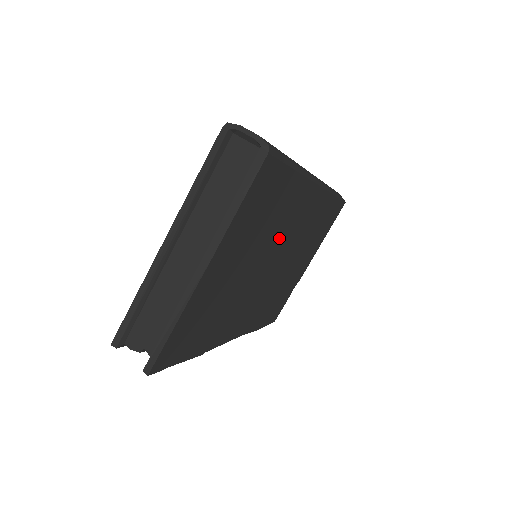
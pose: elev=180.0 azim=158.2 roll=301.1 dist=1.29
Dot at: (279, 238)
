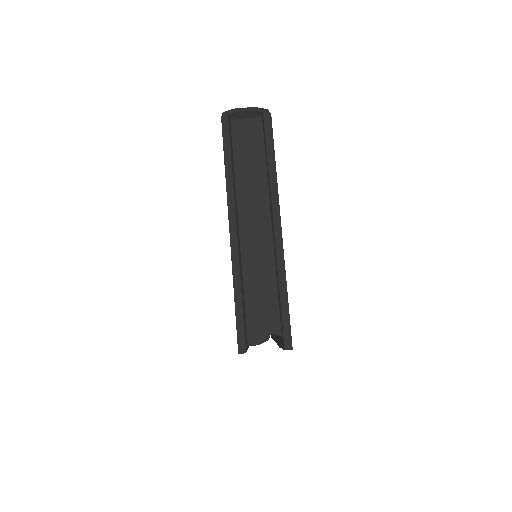
Dot at: occluded
